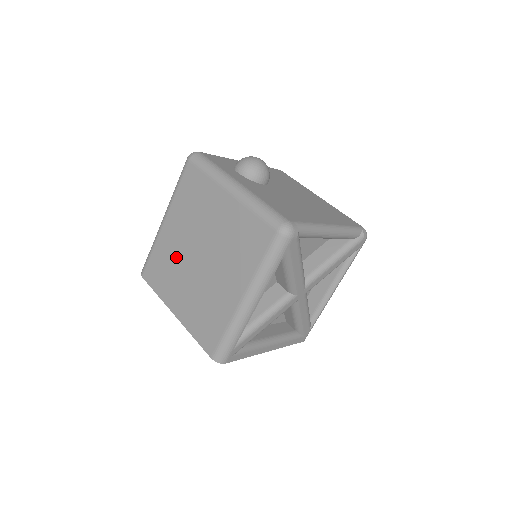
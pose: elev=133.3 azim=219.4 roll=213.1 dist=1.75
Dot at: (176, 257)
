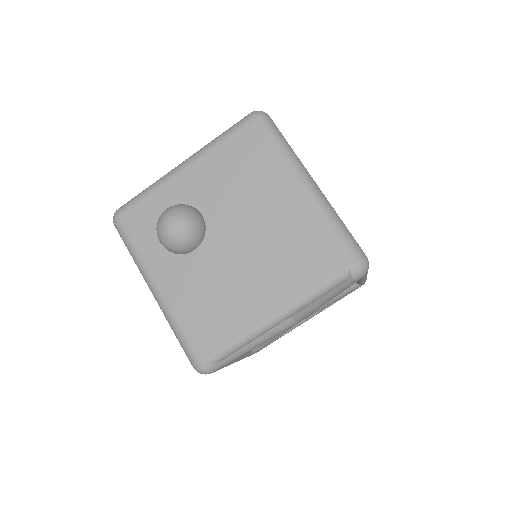
Dot at: occluded
